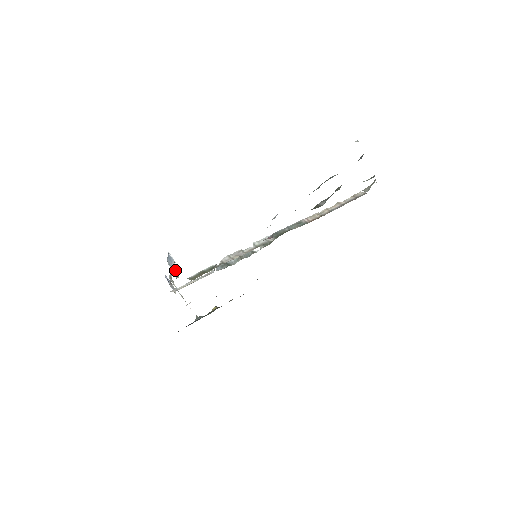
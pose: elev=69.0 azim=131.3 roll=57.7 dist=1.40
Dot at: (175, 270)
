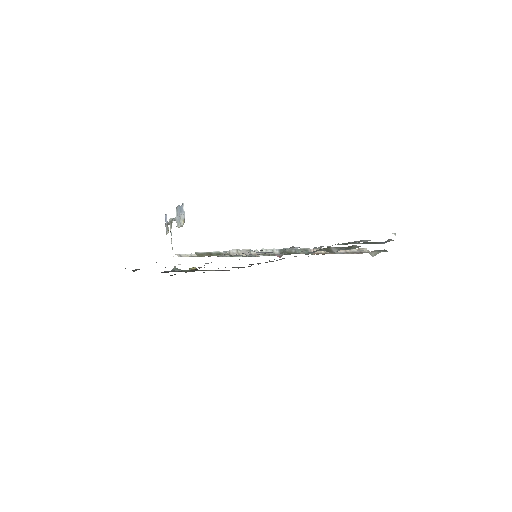
Dot at: (180, 220)
